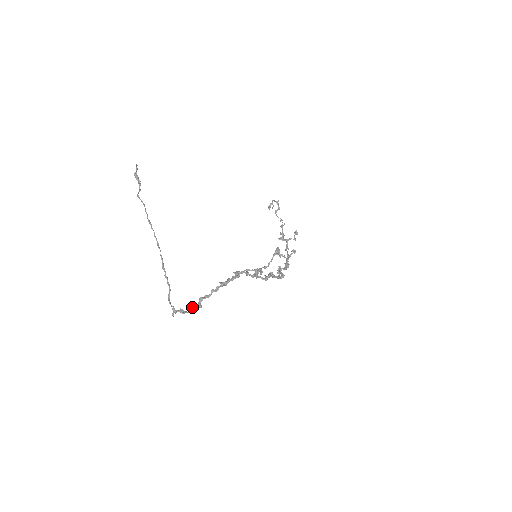
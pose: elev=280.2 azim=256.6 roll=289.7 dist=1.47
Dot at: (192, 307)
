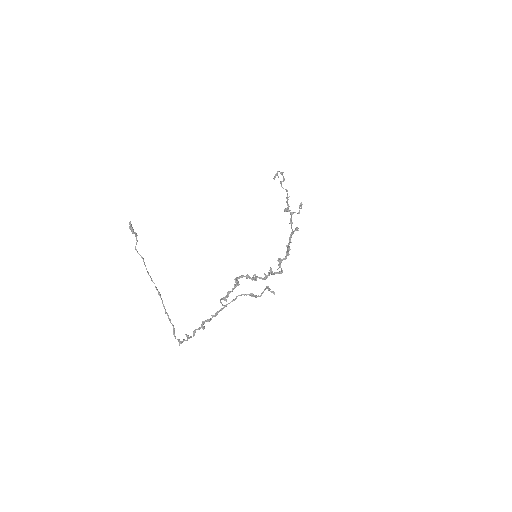
Dot at: occluded
